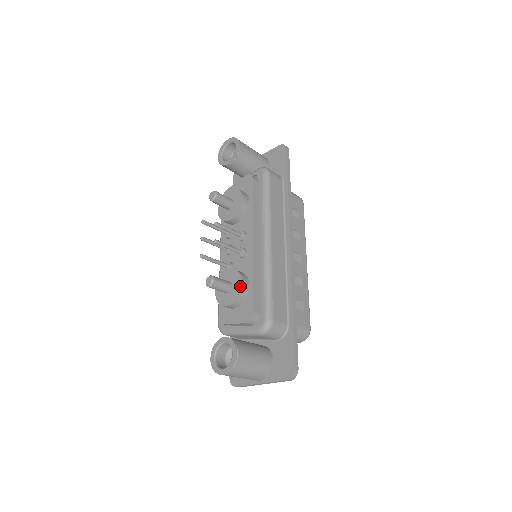
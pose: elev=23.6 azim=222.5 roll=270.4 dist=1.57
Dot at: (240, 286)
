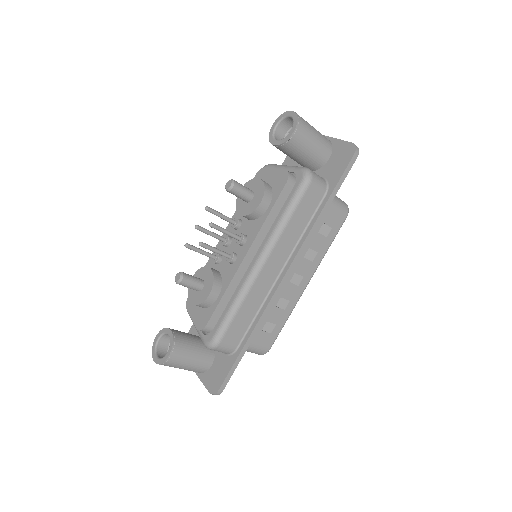
Dot at: (206, 296)
